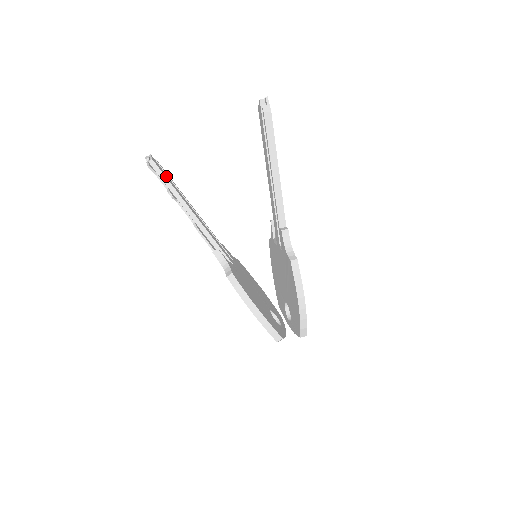
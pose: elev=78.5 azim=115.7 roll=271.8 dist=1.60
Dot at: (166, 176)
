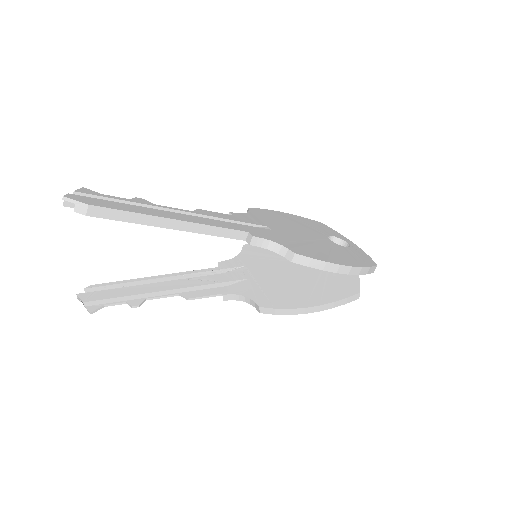
Dot at: (110, 294)
